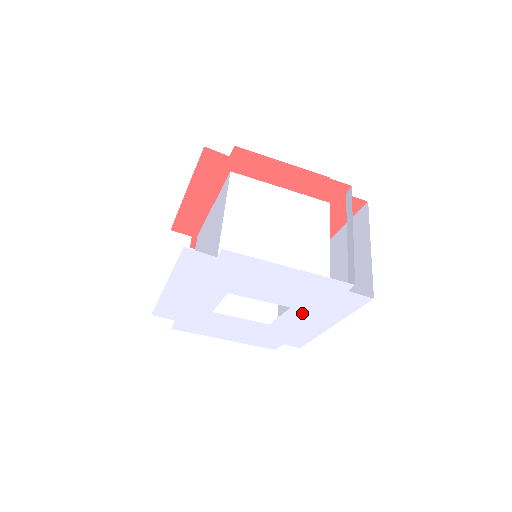
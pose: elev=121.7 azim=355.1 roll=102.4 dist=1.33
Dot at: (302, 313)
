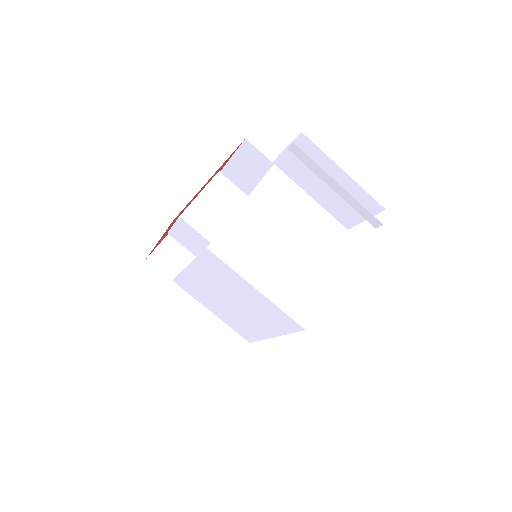
Dot at: occluded
